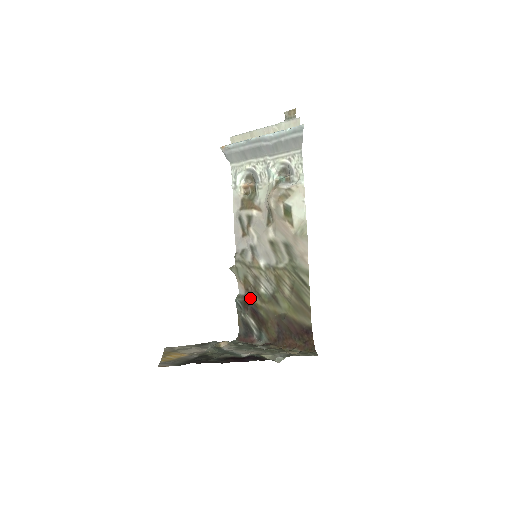
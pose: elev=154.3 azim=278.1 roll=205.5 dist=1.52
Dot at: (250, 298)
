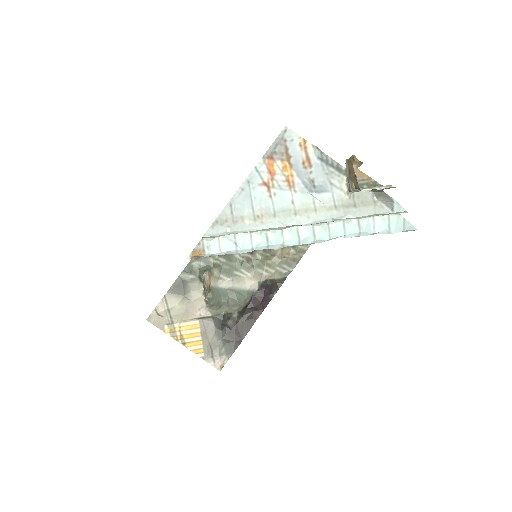
Dot at: occluded
